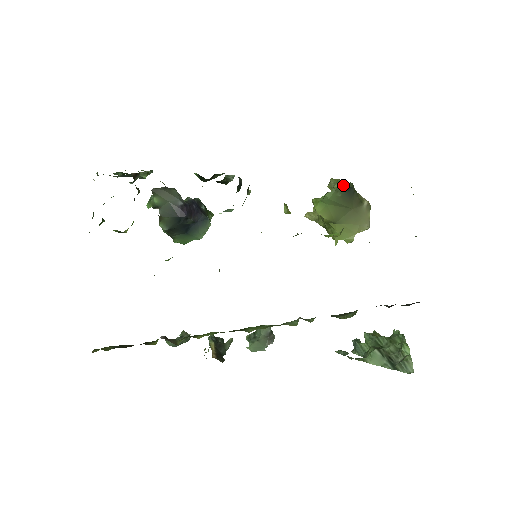
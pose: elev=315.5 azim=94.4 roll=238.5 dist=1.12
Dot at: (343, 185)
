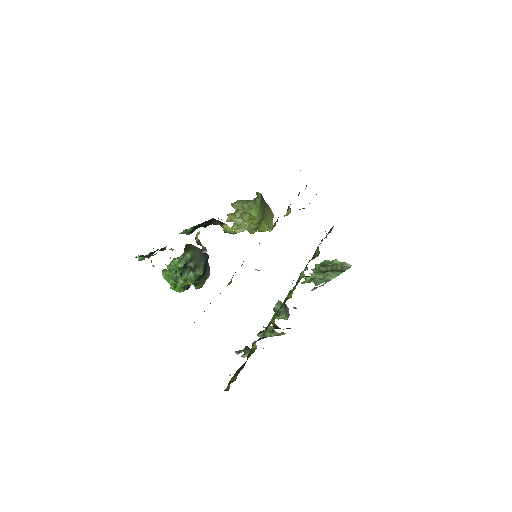
Dot at: (245, 201)
